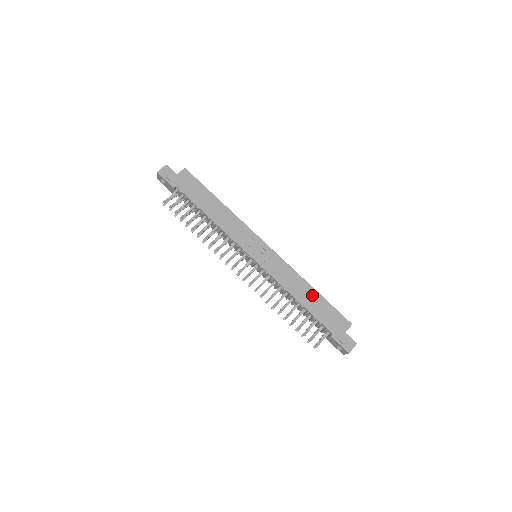
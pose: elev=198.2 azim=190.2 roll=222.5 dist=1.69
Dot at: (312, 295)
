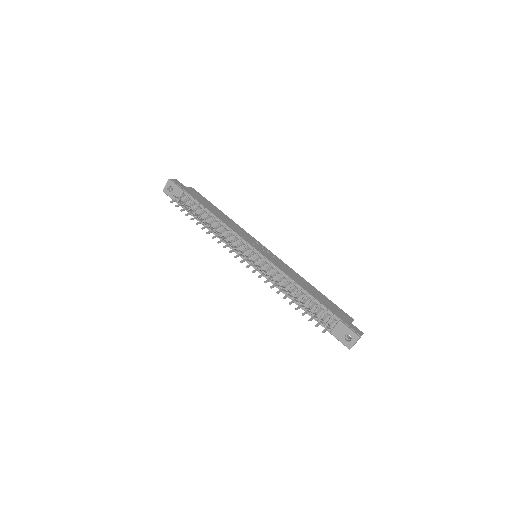
Dot at: (313, 289)
